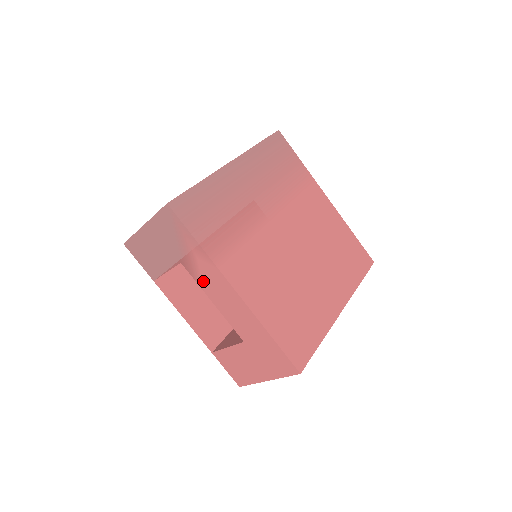
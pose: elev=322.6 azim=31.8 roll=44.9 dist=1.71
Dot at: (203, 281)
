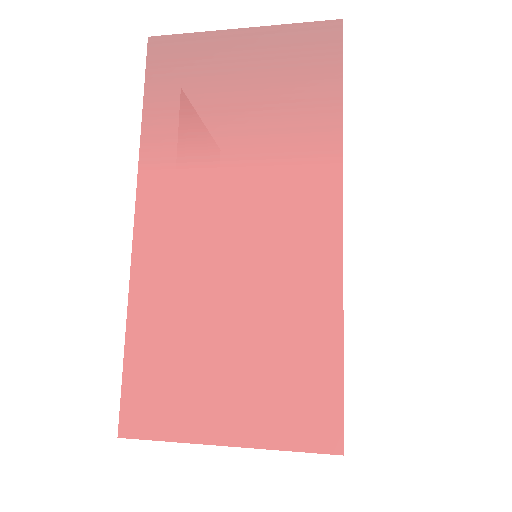
Dot at: occluded
